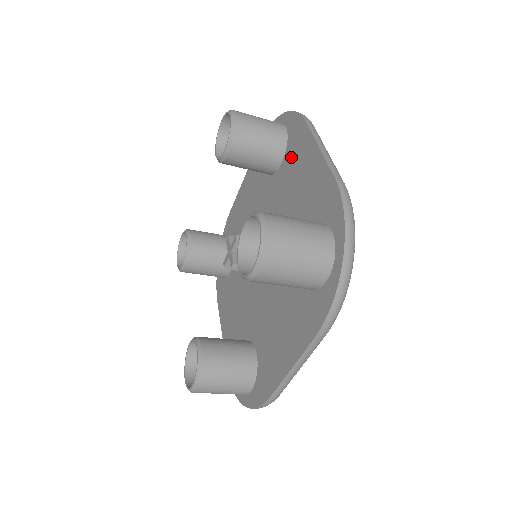
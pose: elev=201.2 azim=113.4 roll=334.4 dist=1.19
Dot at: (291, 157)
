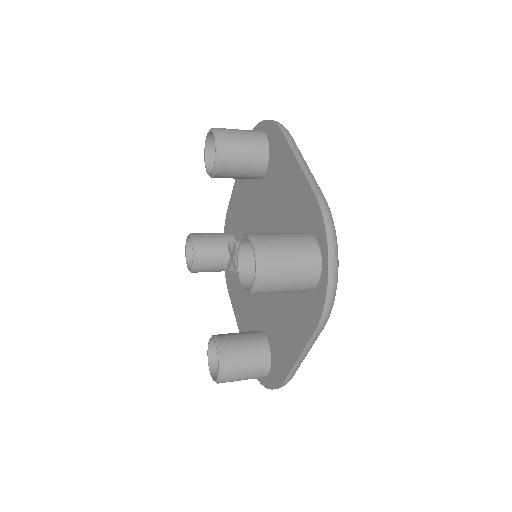
Dot at: (274, 165)
